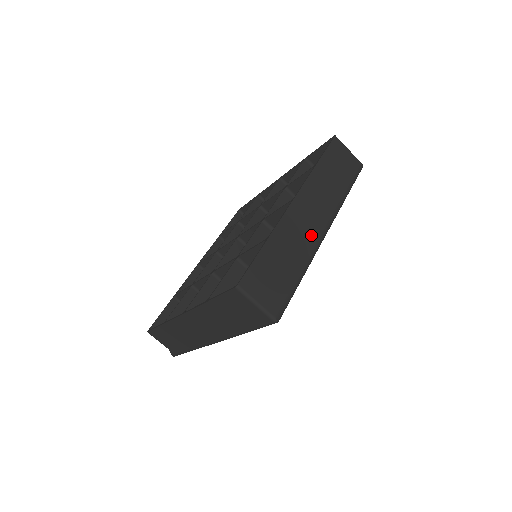
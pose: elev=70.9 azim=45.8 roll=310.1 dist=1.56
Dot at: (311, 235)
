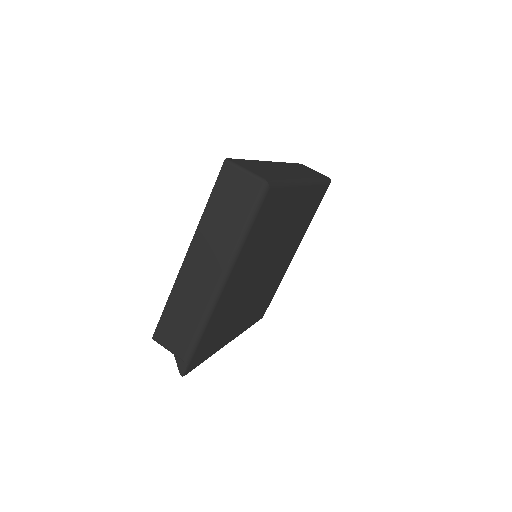
Dot at: (291, 174)
